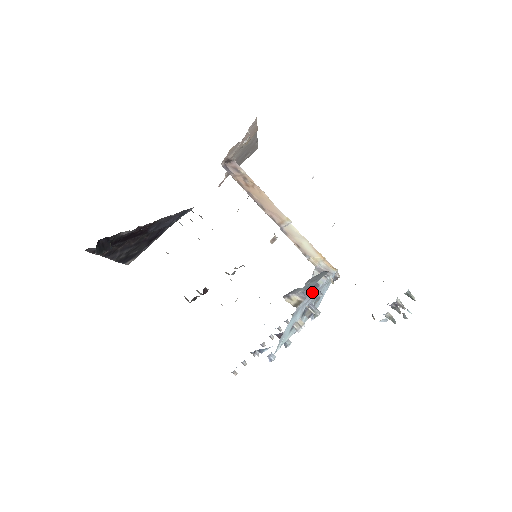
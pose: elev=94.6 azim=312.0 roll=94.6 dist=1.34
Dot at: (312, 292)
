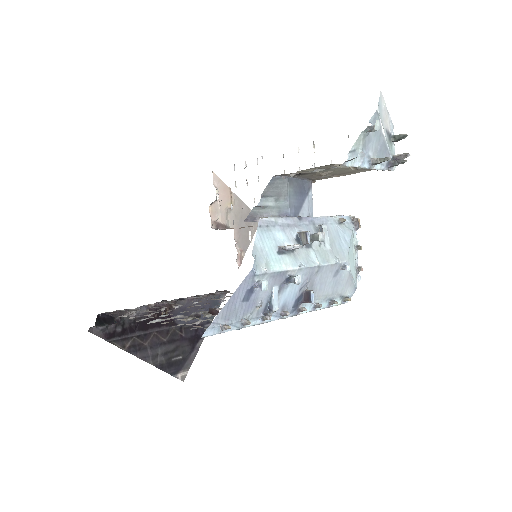
Dot at: (295, 217)
